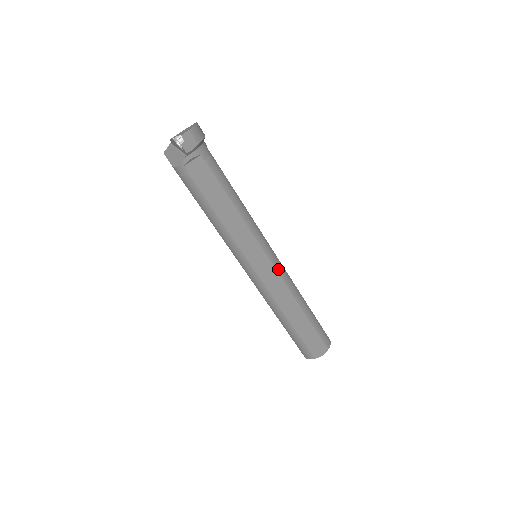
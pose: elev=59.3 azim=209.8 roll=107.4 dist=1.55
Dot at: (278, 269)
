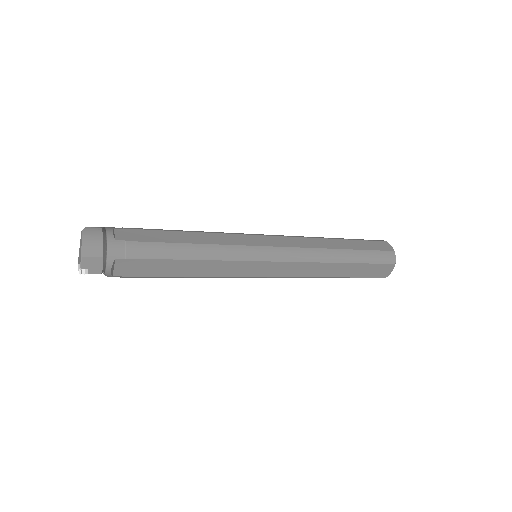
Dot at: (285, 258)
